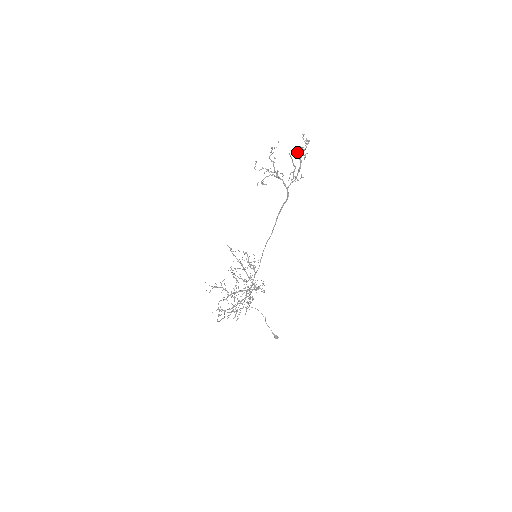
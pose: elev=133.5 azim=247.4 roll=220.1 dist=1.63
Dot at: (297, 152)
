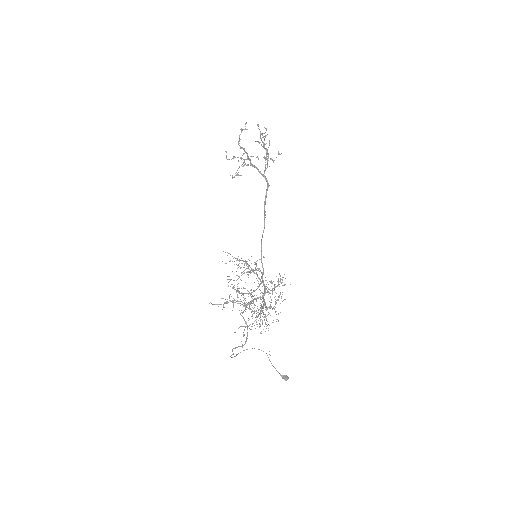
Dot at: occluded
